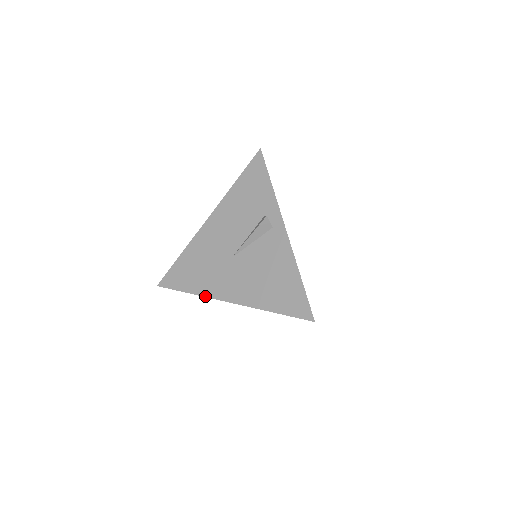
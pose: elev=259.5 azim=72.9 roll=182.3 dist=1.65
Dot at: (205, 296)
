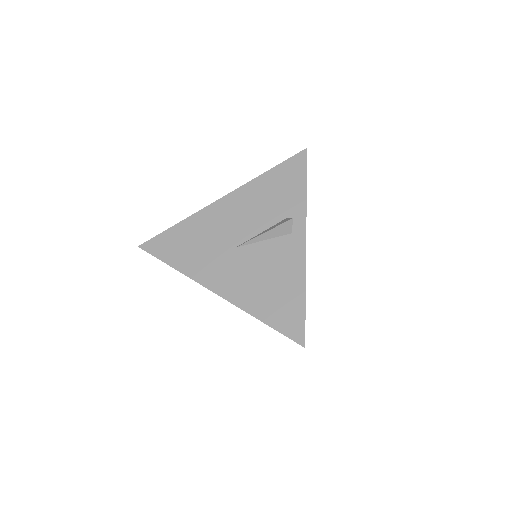
Dot at: (190, 277)
